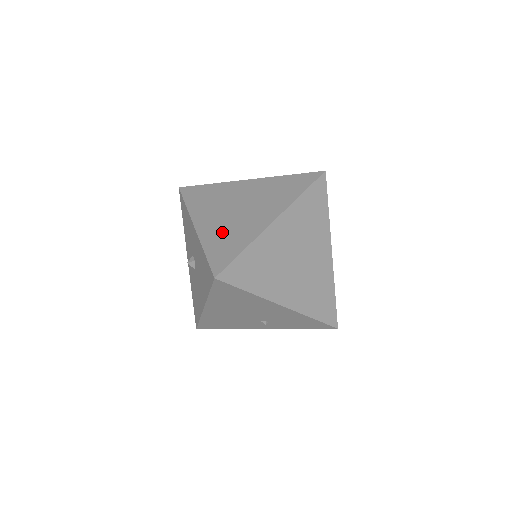
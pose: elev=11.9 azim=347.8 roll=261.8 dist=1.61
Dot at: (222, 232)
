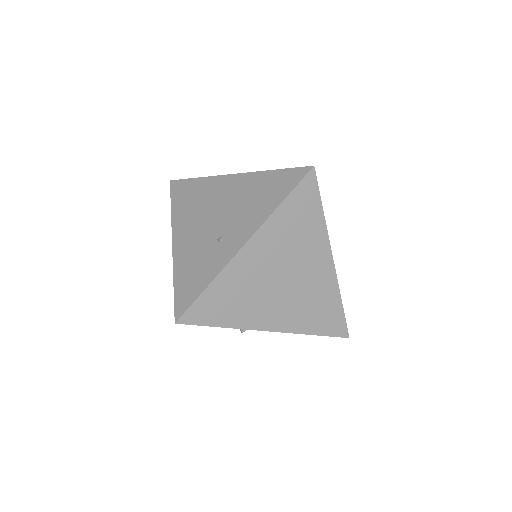
Dot at: (304, 311)
